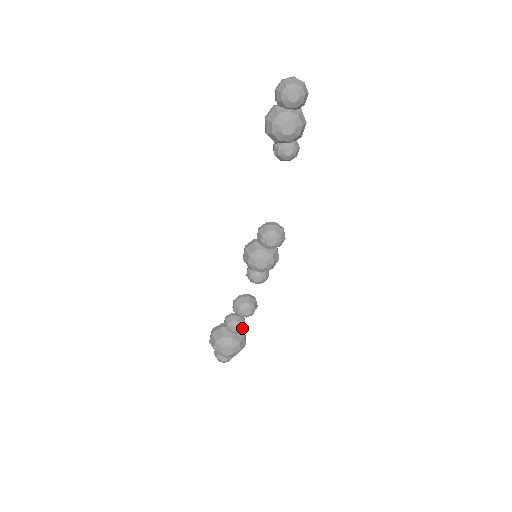
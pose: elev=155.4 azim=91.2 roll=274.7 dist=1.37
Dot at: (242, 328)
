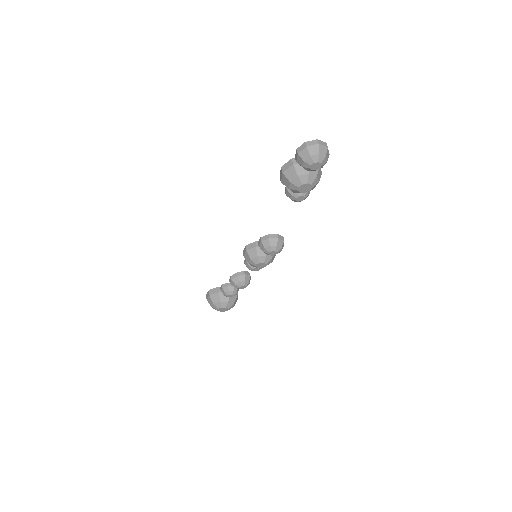
Dot at: (236, 293)
